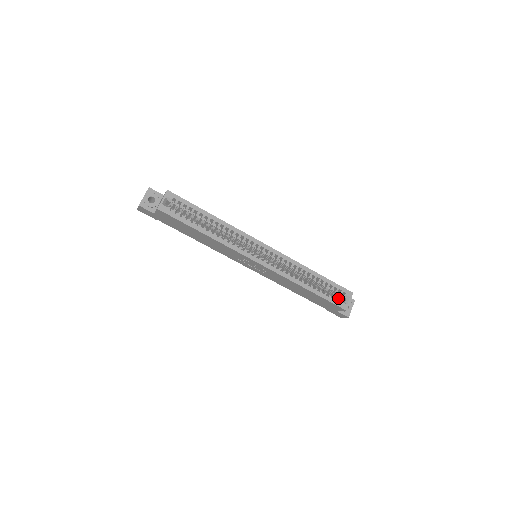
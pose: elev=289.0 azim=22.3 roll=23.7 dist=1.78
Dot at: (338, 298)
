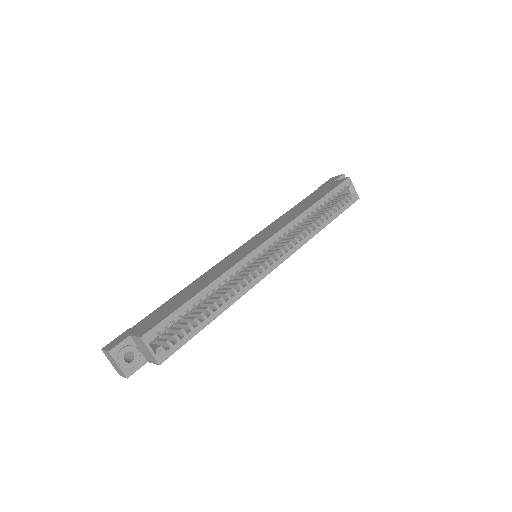
Dot at: (345, 197)
